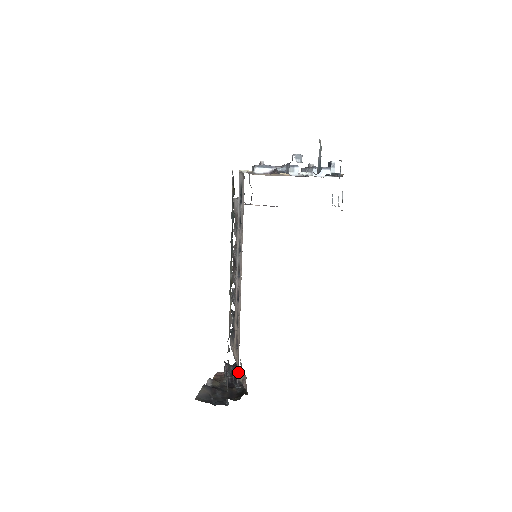
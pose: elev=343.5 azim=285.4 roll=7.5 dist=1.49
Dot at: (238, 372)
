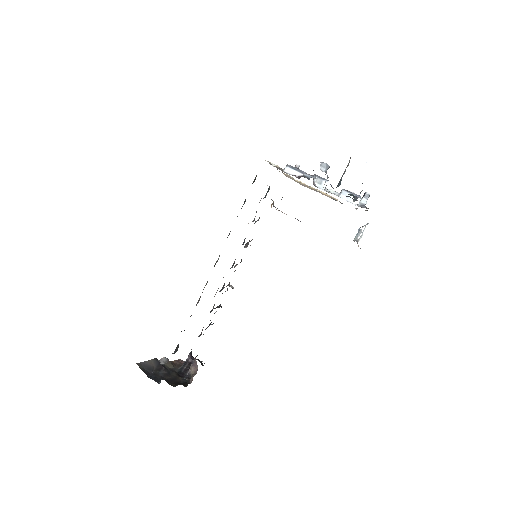
Dot at: (192, 364)
